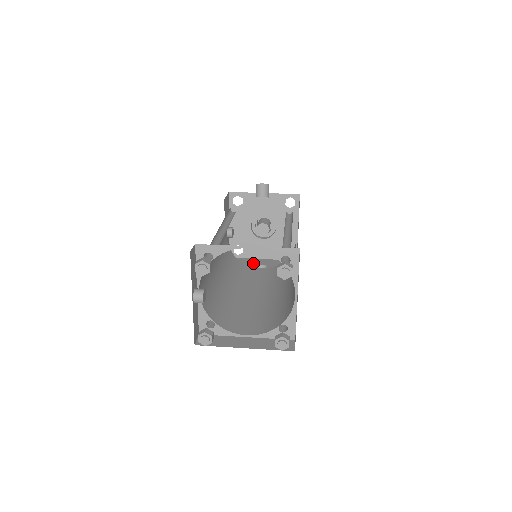
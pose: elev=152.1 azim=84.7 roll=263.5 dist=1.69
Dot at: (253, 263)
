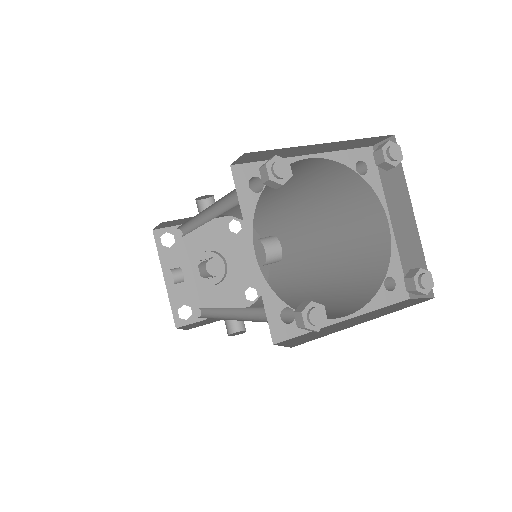
Dot at: occluded
